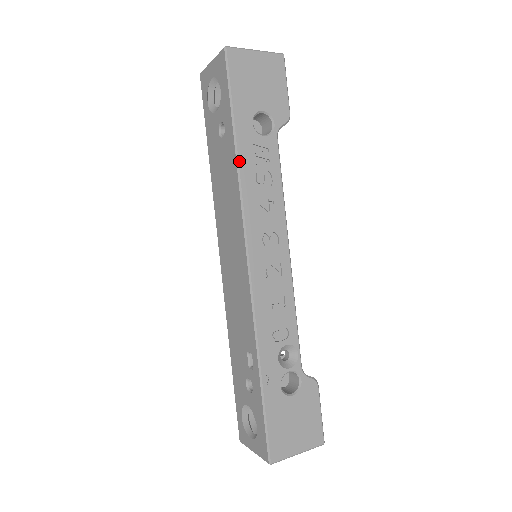
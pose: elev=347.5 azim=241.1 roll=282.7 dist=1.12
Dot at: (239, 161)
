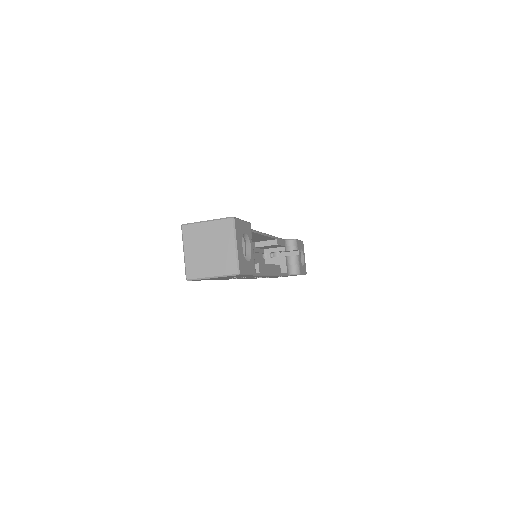
Dot at: occluded
